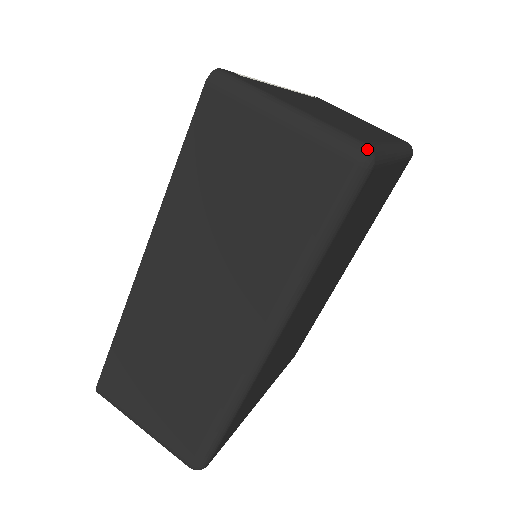
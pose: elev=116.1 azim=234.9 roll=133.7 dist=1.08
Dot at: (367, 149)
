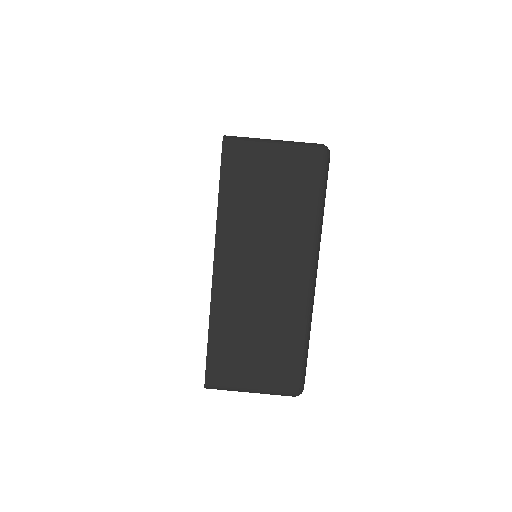
Dot at: (325, 146)
